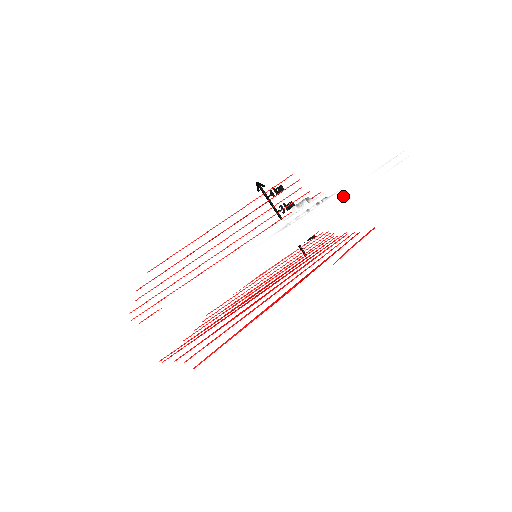
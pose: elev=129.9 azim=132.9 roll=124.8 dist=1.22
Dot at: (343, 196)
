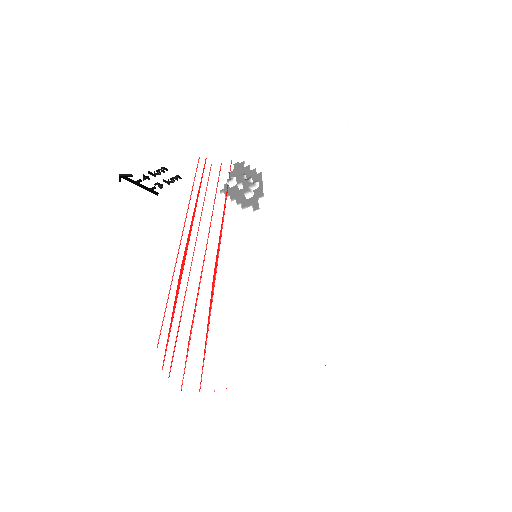
Dot at: occluded
